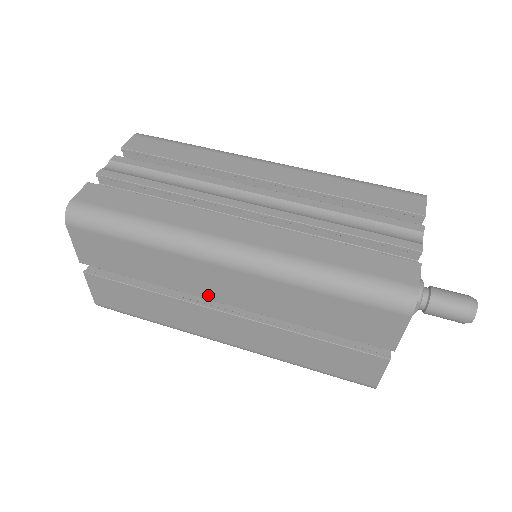
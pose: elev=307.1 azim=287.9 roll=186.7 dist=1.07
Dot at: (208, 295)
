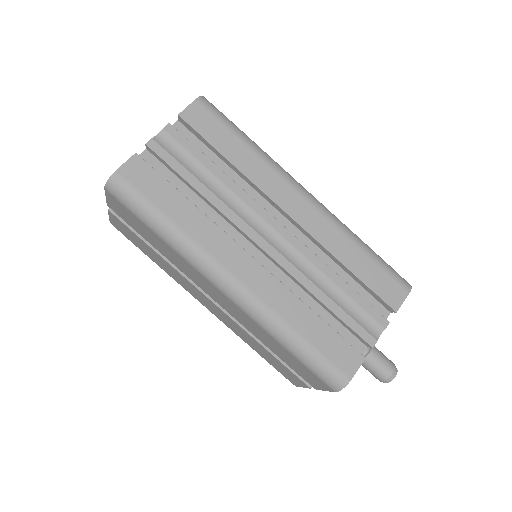
Dot at: (202, 287)
